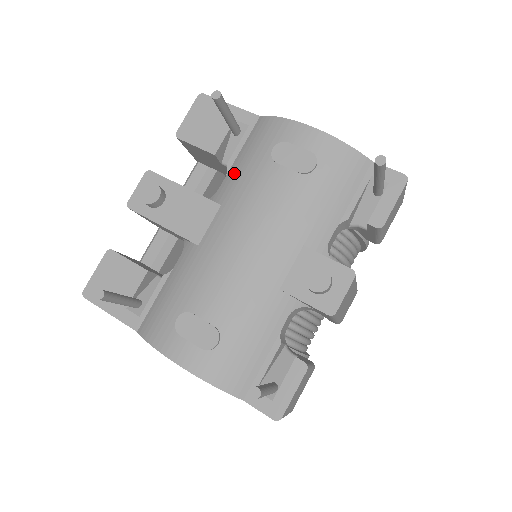
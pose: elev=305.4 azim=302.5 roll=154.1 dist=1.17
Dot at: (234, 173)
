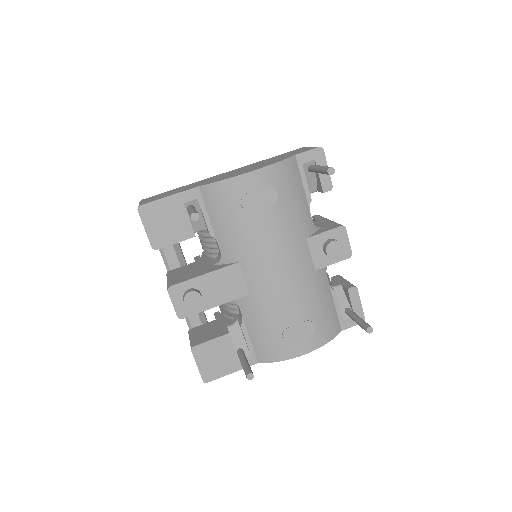
Dot at: (225, 237)
